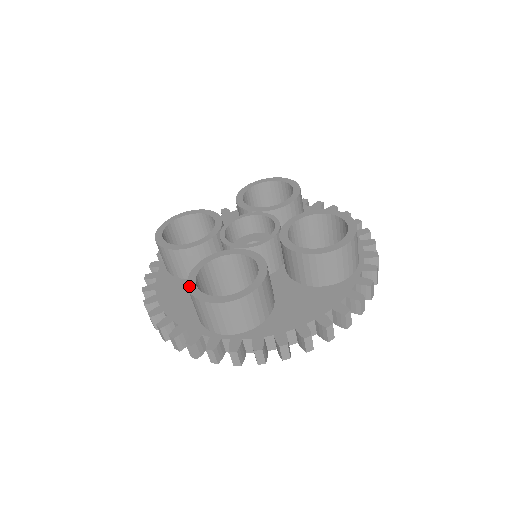
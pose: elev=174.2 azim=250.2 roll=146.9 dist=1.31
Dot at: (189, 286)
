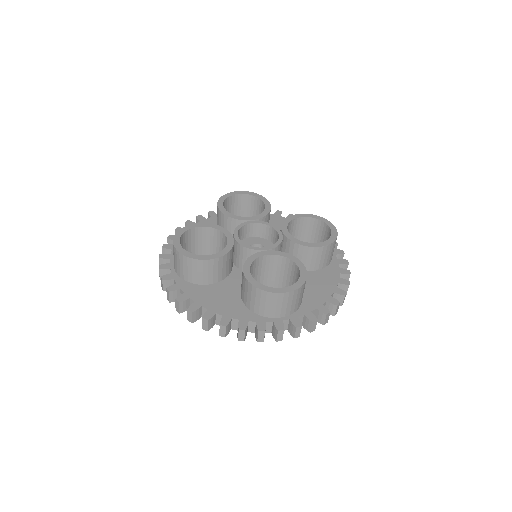
Dot at: (255, 285)
